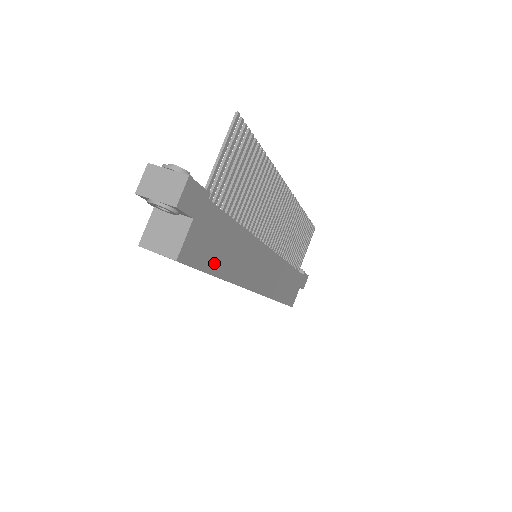
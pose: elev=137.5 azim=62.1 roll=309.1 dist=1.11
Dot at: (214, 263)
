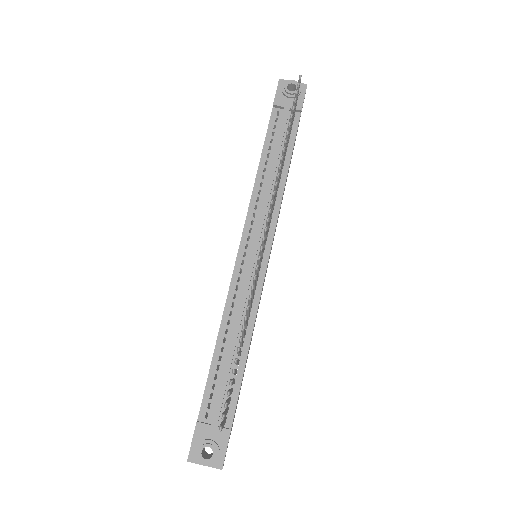
Dot at: (243, 376)
